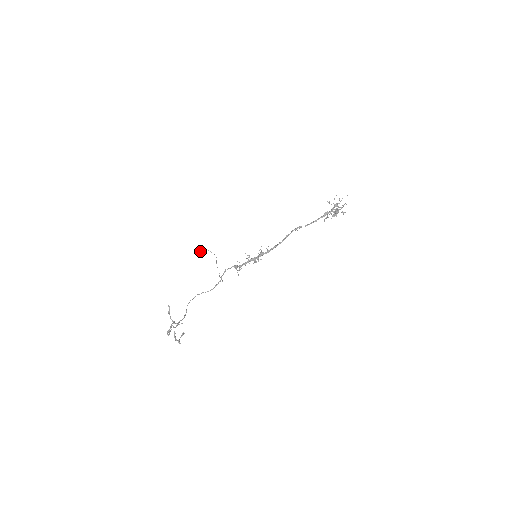
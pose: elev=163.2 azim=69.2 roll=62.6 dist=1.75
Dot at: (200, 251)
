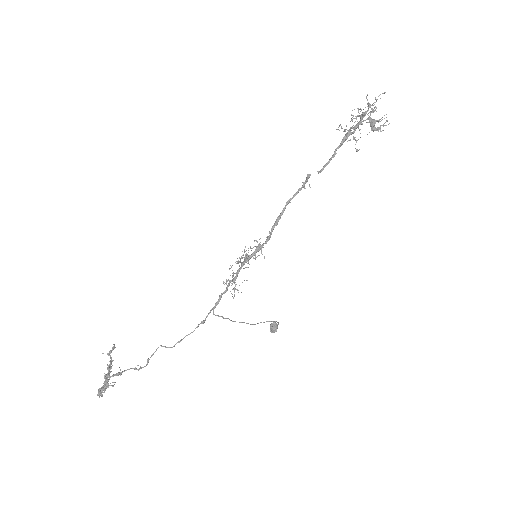
Dot at: (273, 332)
